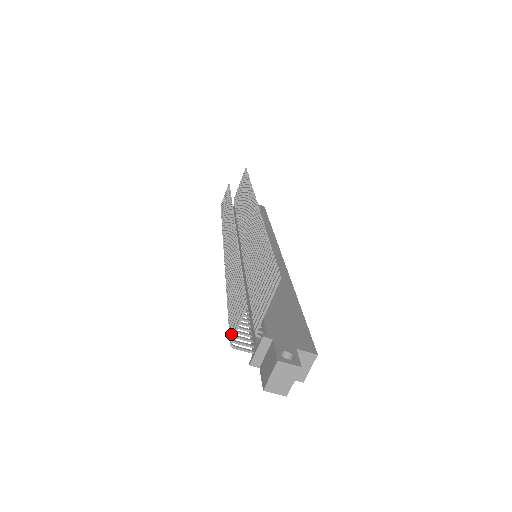
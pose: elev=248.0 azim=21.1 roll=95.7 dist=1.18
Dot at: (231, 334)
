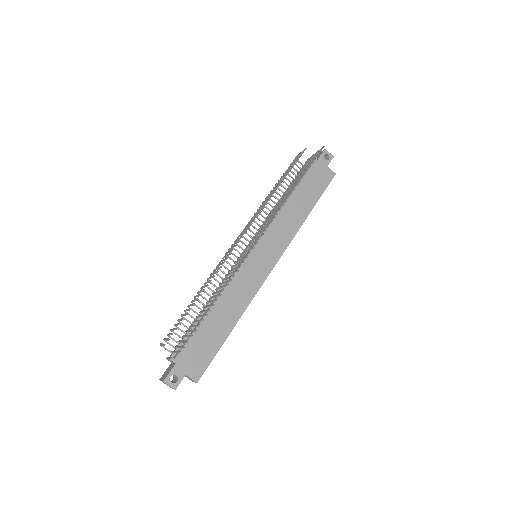
Dot at: (164, 340)
